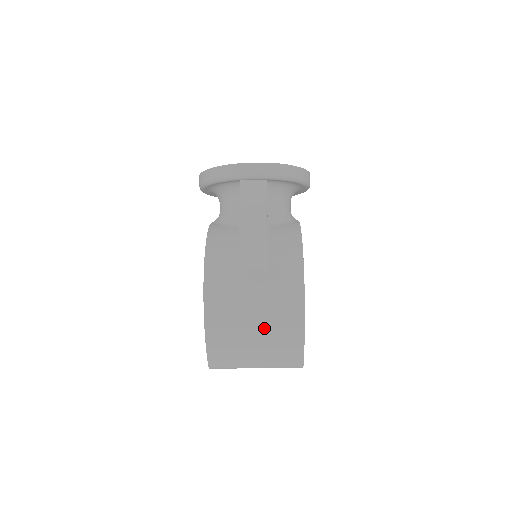
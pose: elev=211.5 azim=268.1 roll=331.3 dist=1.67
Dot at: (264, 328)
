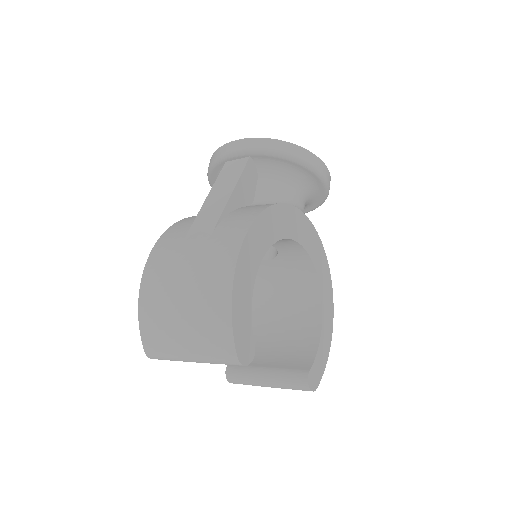
Dot at: (190, 297)
